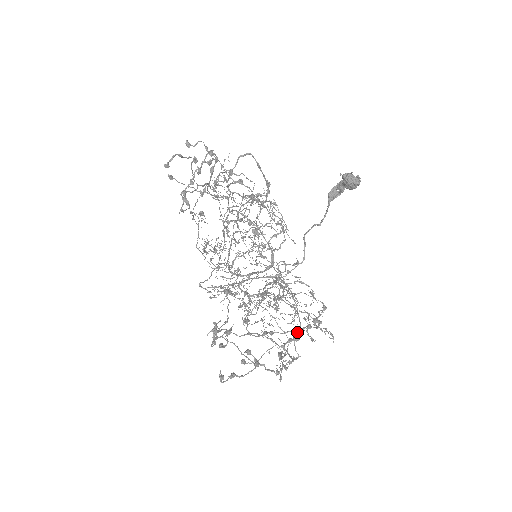
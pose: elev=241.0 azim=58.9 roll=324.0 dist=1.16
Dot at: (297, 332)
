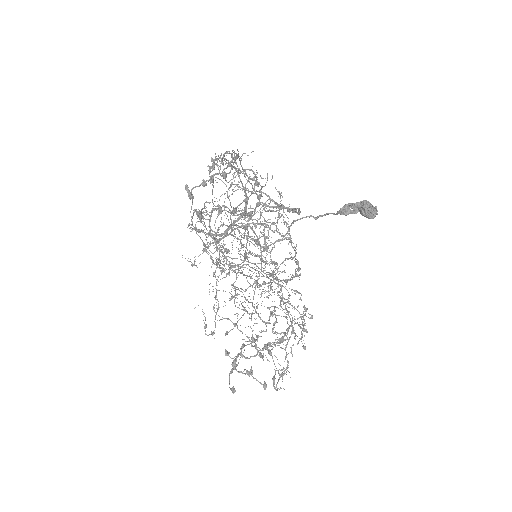
Dot at: (277, 315)
